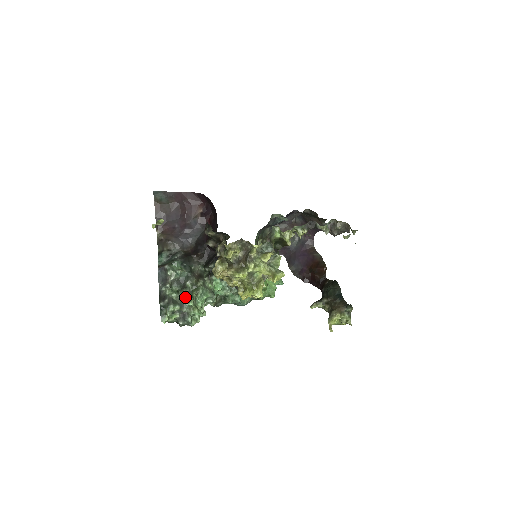
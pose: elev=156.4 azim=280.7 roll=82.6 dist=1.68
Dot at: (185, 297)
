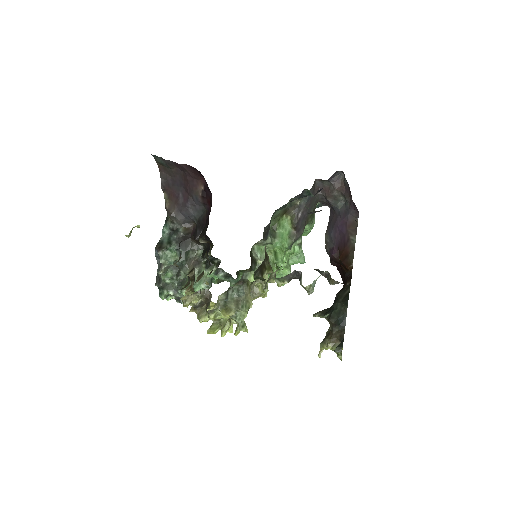
Dot at: (180, 282)
